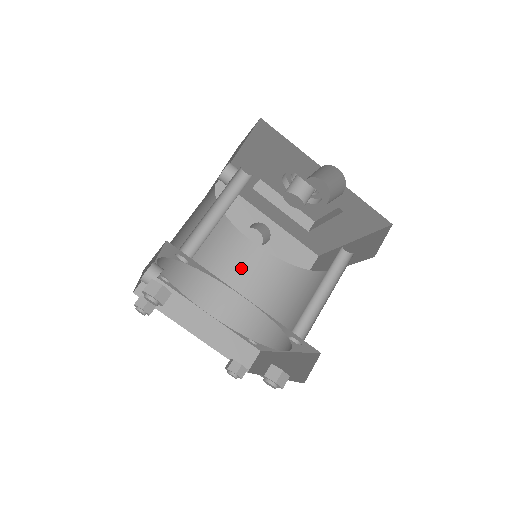
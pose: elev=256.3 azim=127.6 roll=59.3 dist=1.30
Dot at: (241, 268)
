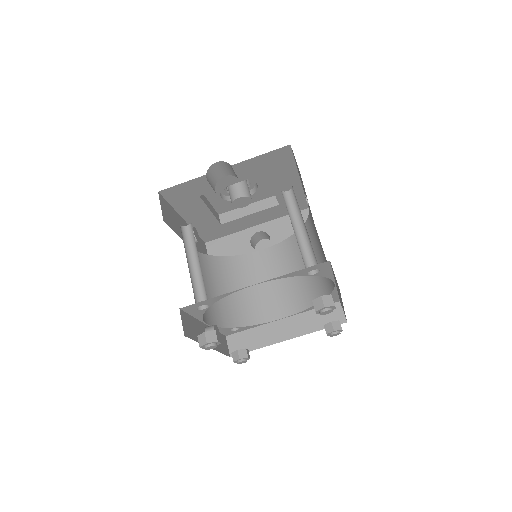
Dot at: (272, 271)
